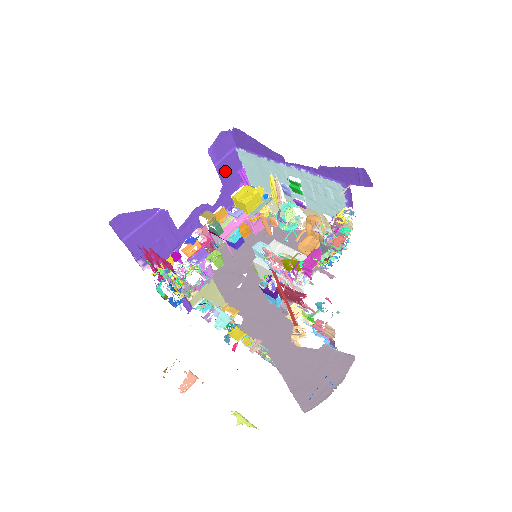
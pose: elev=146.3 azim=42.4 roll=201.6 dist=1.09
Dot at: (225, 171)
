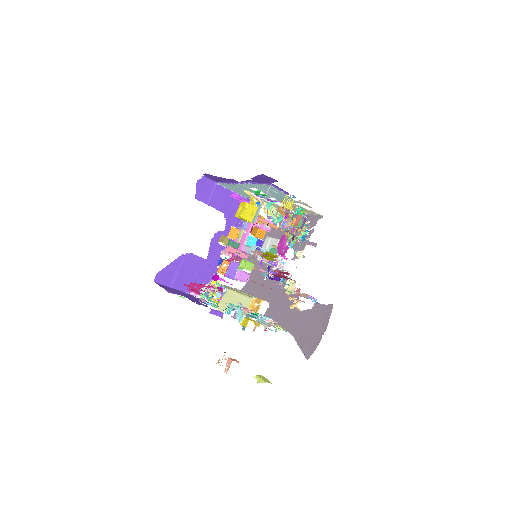
Dot at: (219, 203)
